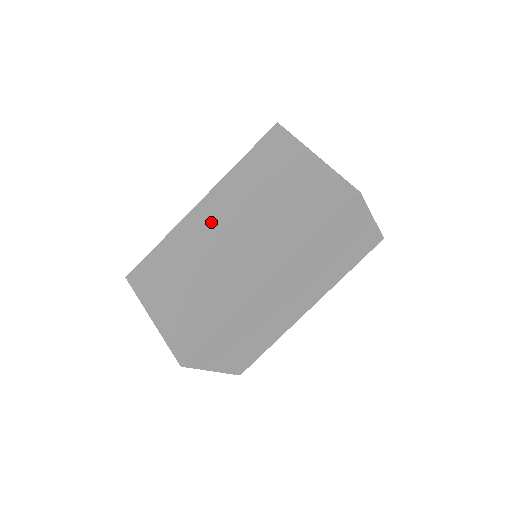
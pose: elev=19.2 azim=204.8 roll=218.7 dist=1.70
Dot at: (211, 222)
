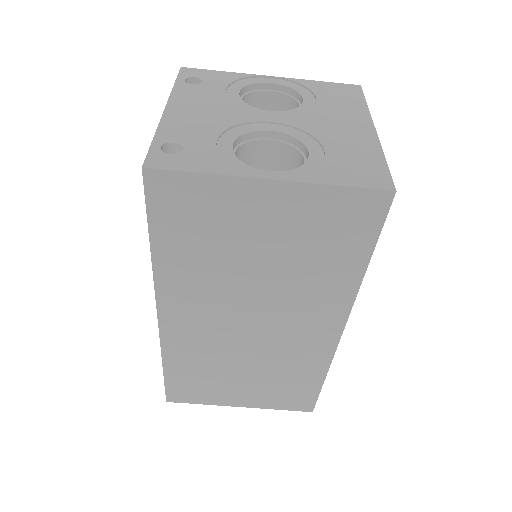
Dot at: occluded
